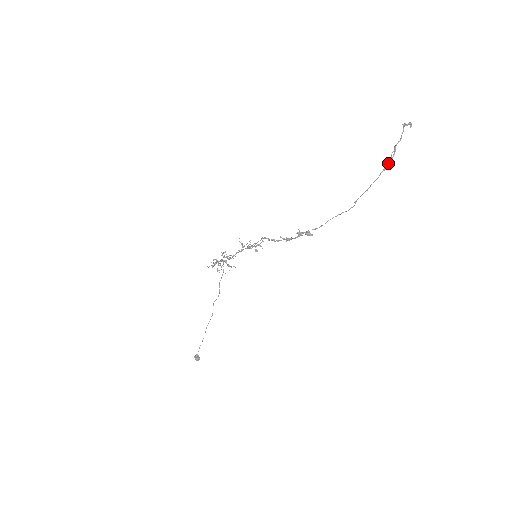
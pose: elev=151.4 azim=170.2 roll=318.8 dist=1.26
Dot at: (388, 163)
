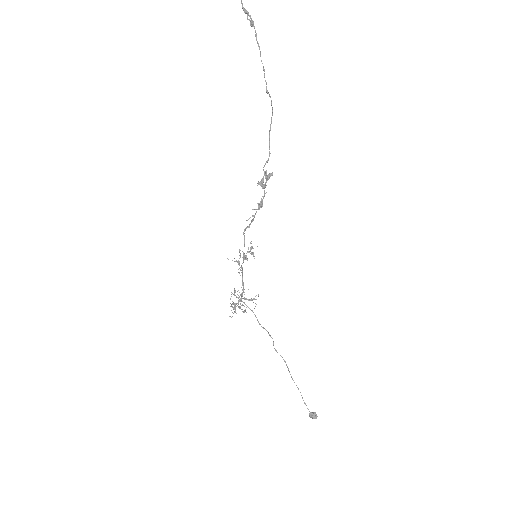
Dot at: occluded
